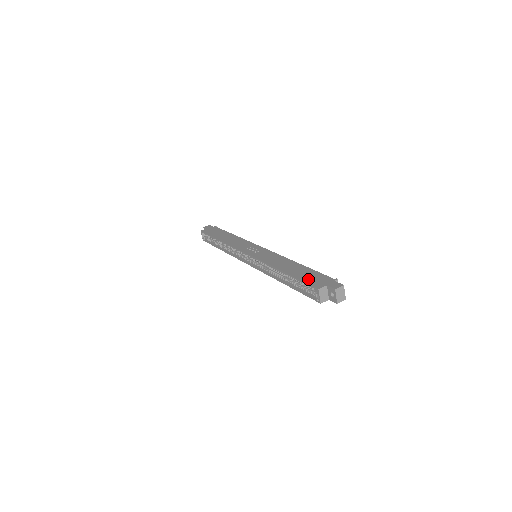
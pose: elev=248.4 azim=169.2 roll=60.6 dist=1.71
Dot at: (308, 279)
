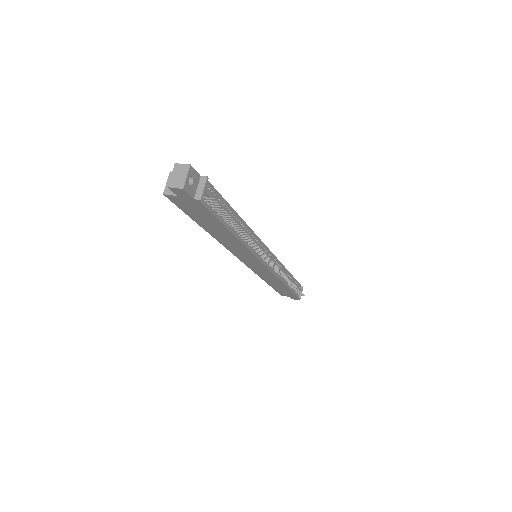
Dot at: occluded
